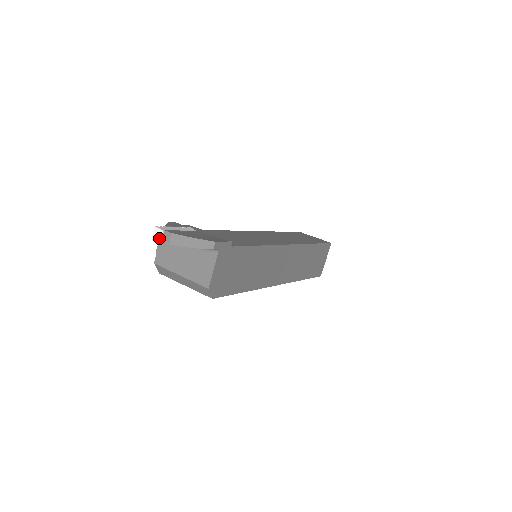
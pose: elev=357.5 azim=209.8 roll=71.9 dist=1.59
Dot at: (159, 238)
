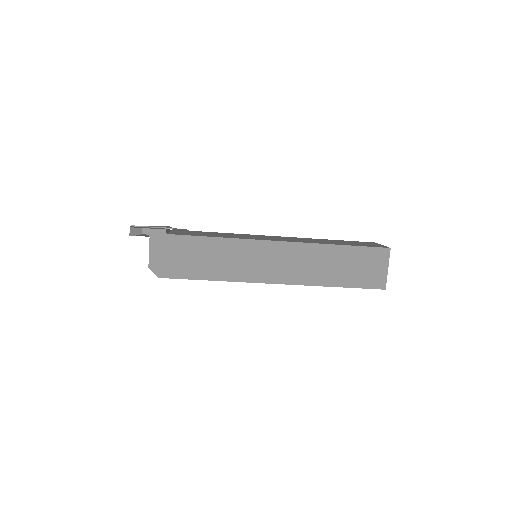
Dot at: occluded
